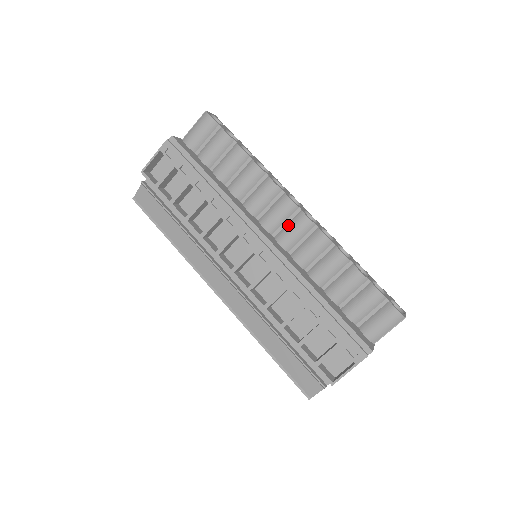
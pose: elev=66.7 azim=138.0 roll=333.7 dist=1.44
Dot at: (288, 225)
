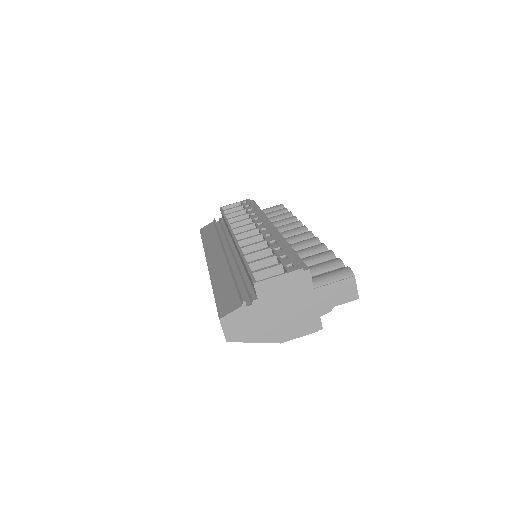
Dot at: occluded
